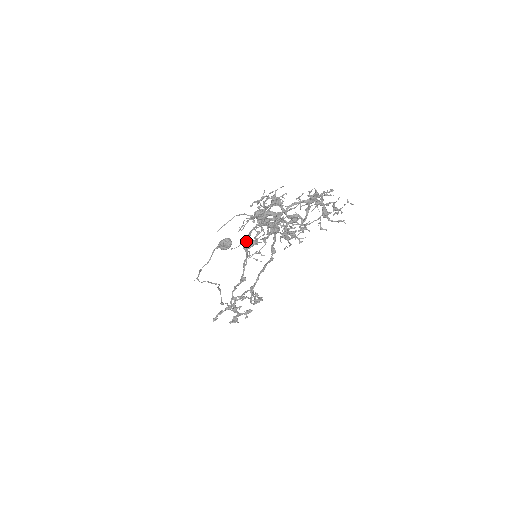
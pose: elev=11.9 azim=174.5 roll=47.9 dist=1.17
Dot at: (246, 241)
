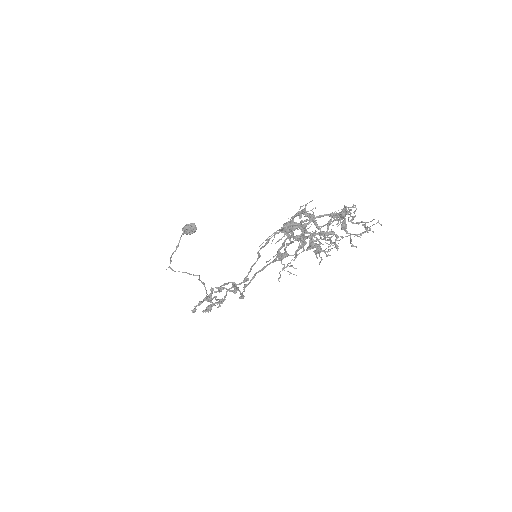
Dot at: (278, 253)
